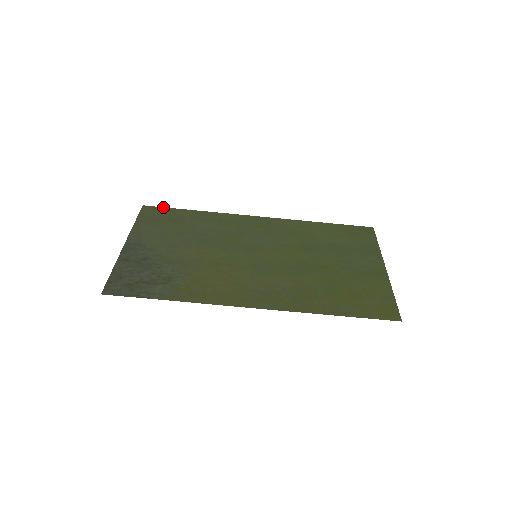
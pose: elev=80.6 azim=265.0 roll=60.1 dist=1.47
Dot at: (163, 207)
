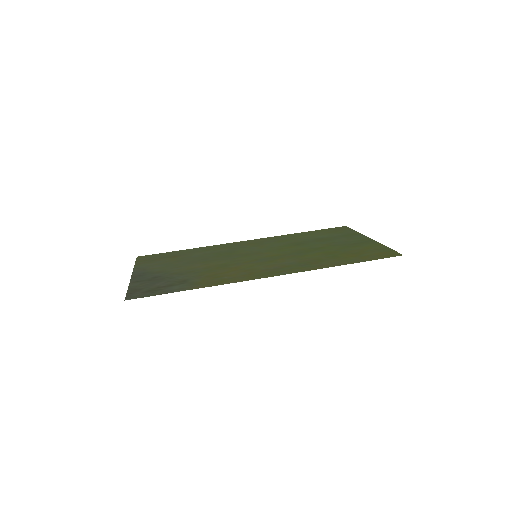
Dot at: (156, 254)
